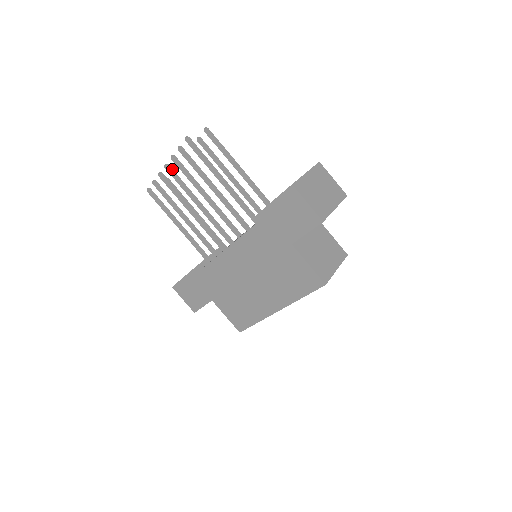
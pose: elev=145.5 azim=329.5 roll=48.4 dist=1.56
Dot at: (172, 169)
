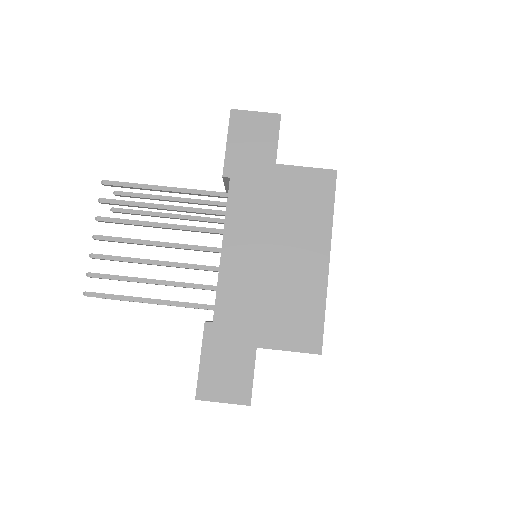
Dot at: (103, 236)
